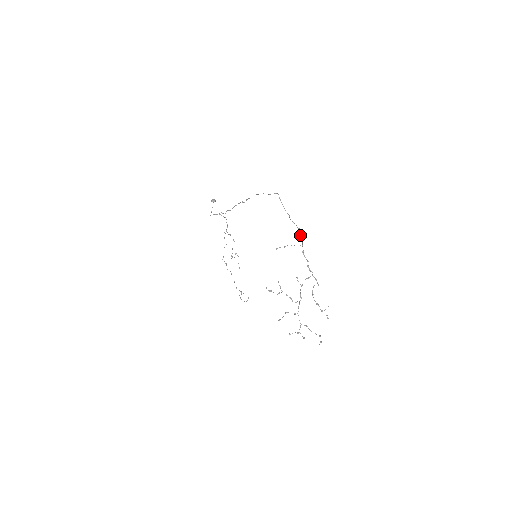
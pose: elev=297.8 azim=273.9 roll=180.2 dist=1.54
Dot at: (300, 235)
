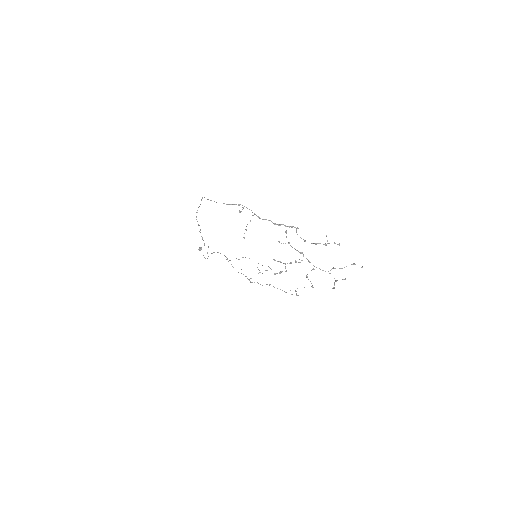
Dot at: occluded
